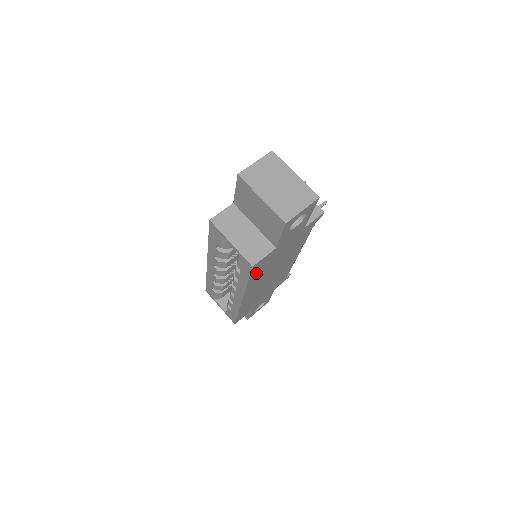
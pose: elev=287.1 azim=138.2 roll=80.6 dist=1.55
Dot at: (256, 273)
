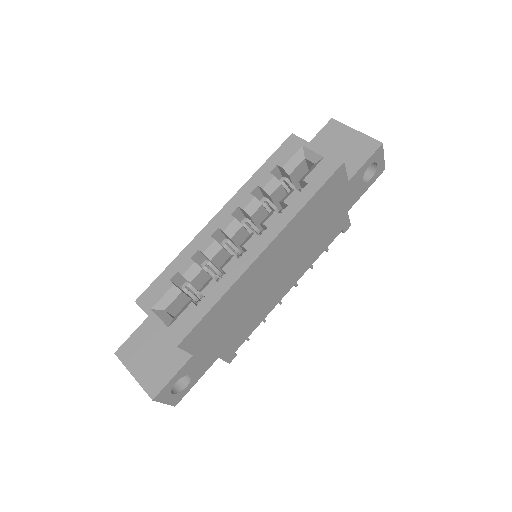
Dot at: (320, 197)
